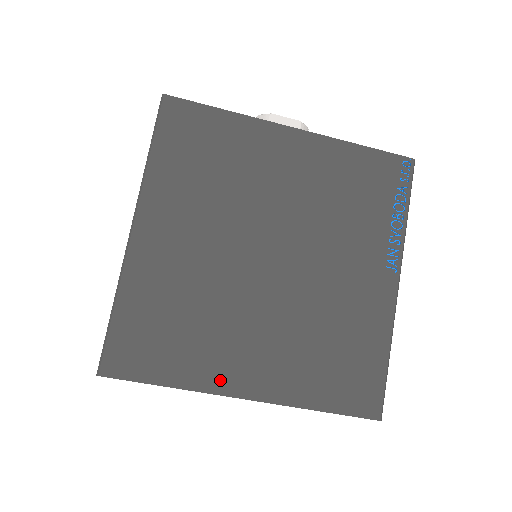
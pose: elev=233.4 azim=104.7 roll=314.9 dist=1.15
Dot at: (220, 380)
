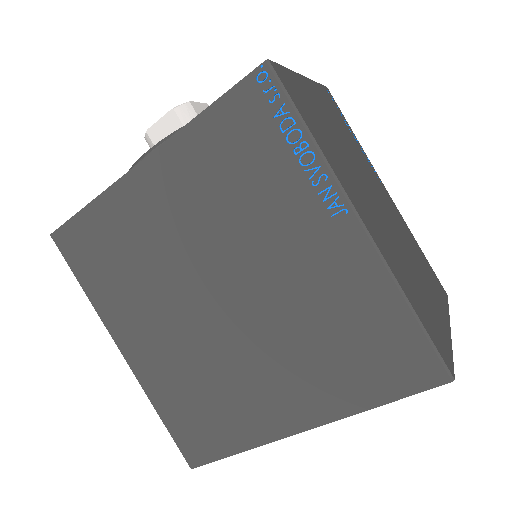
Dot at: (269, 428)
